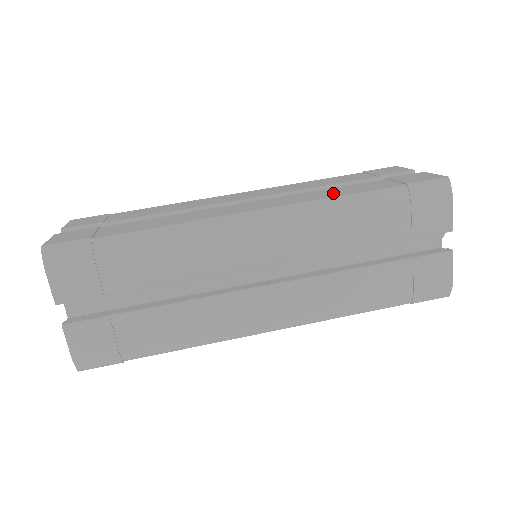
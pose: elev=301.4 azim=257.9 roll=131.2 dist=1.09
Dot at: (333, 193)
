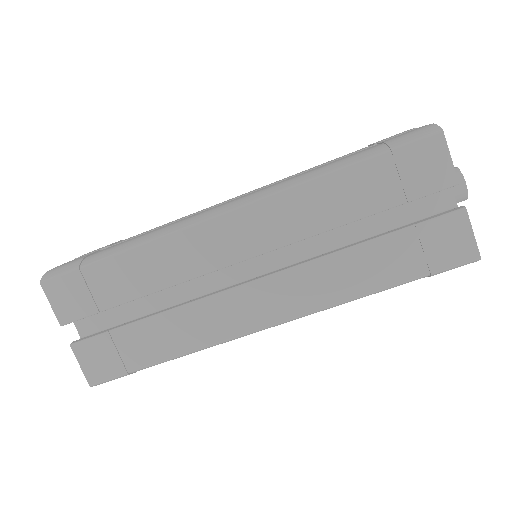
Dot at: (349, 281)
